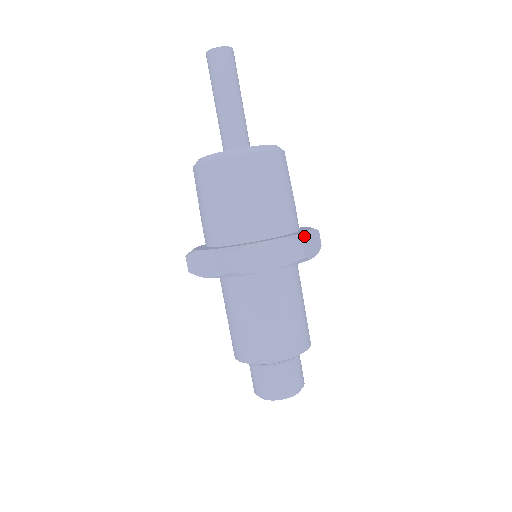
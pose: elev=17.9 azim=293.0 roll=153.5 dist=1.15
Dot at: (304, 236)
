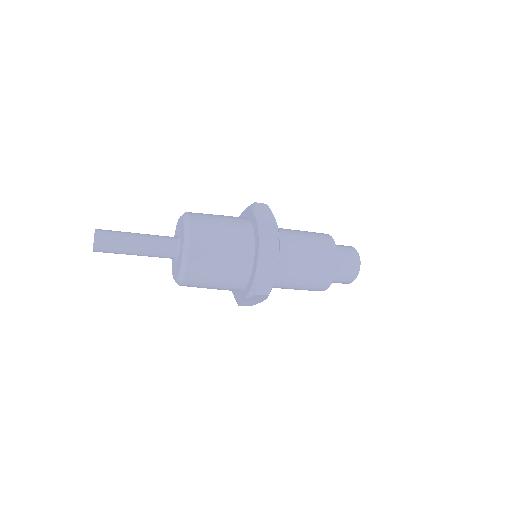
Dot at: (256, 286)
